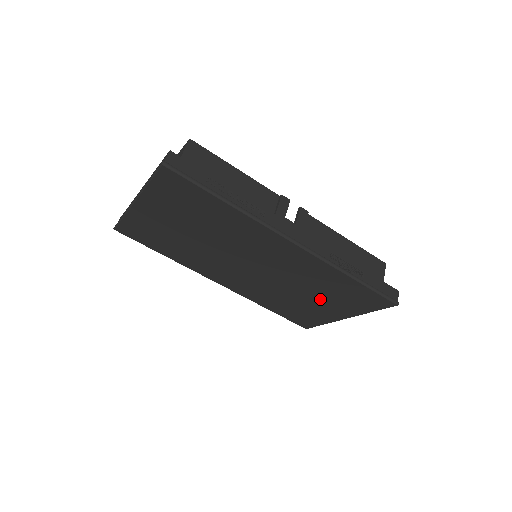
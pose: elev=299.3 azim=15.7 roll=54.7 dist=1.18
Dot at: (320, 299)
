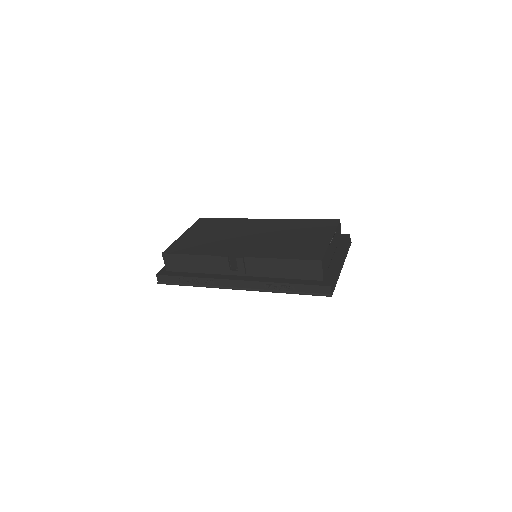
Dot at: occluded
